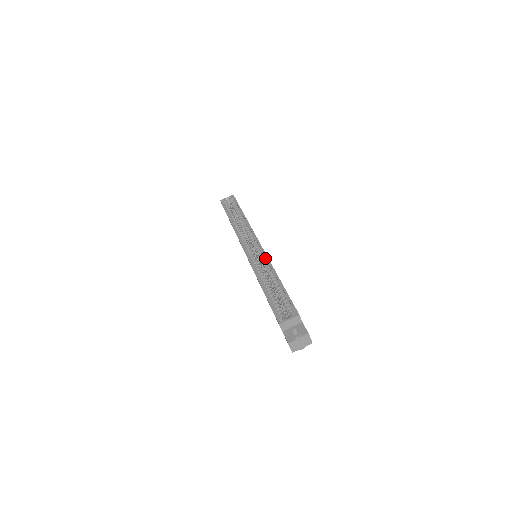
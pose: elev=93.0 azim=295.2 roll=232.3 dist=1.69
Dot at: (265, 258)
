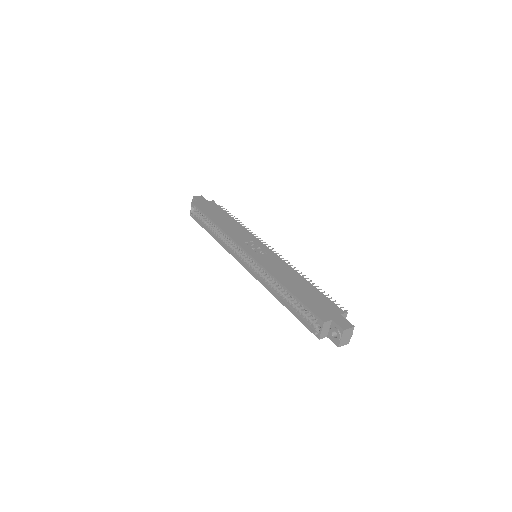
Dot at: (262, 267)
